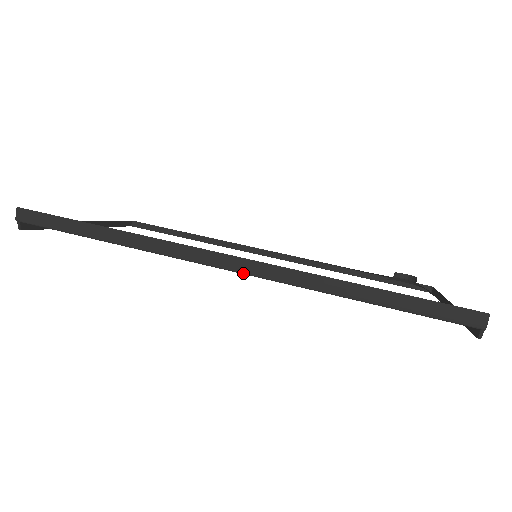
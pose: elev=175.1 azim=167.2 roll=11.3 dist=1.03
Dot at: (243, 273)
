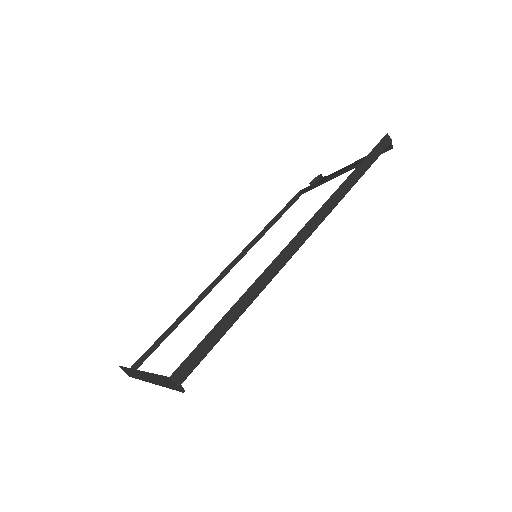
Dot at: (314, 230)
